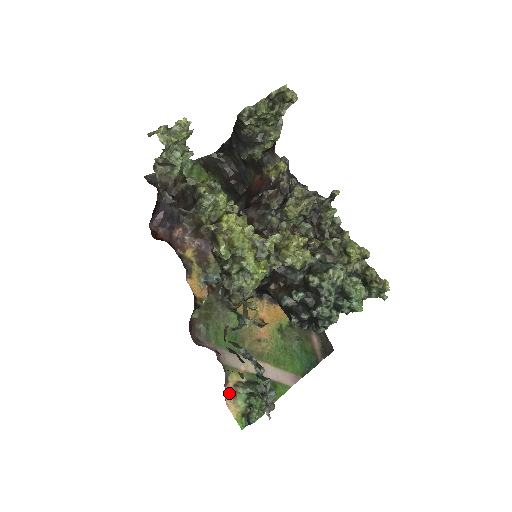
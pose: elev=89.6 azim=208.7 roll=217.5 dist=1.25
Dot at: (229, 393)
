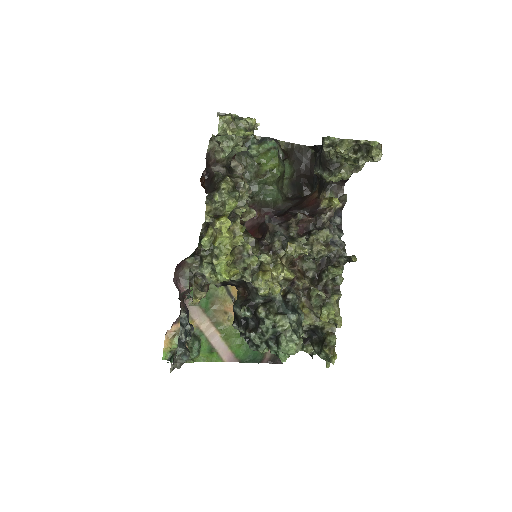
Dot at: (173, 330)
